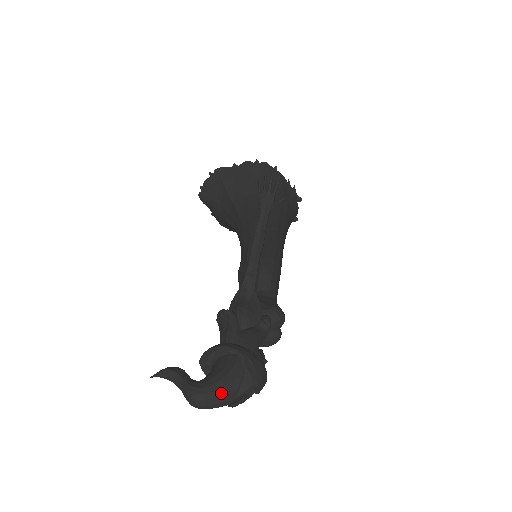
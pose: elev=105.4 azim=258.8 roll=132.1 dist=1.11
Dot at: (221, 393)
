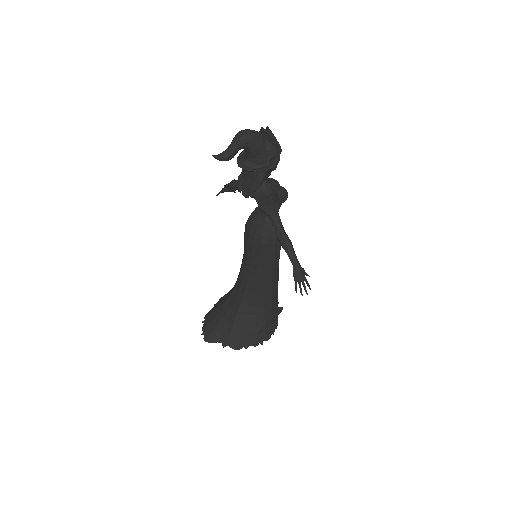
Dot at: occluded
